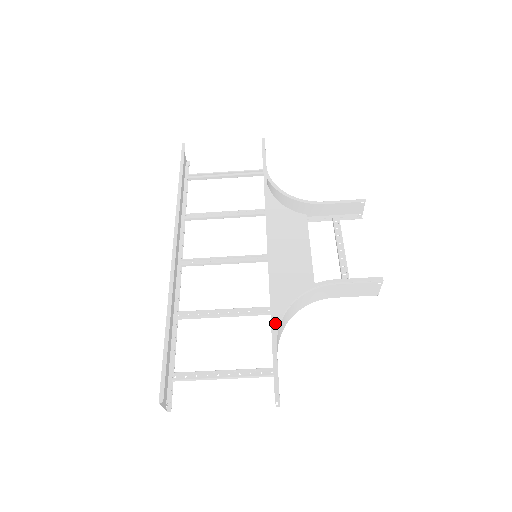
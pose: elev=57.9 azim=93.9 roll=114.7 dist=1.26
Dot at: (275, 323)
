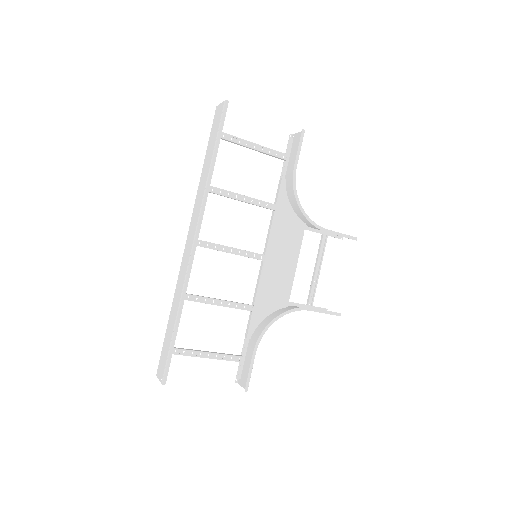
Dot at: (260, 335)
